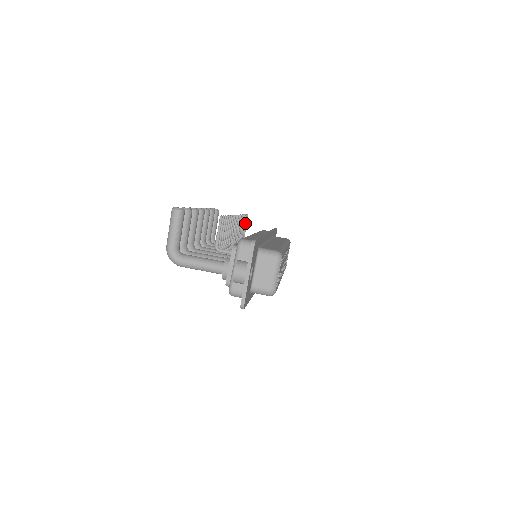
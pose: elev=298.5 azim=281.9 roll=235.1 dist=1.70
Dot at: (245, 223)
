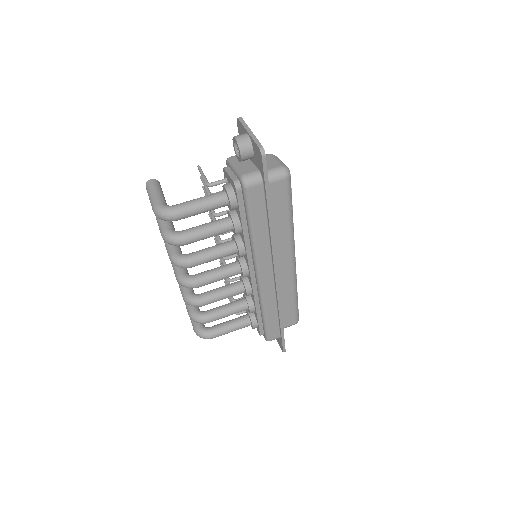
Dot at: occluded
